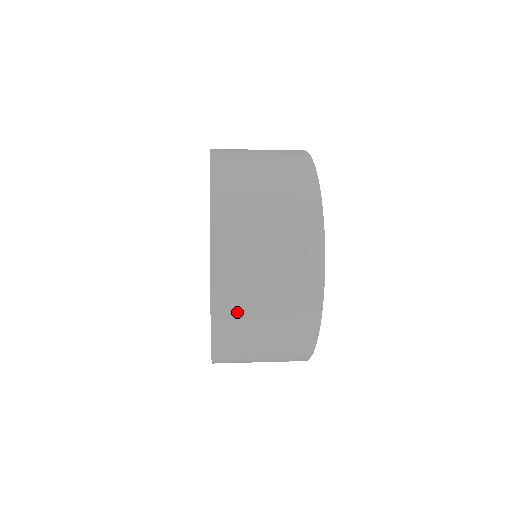
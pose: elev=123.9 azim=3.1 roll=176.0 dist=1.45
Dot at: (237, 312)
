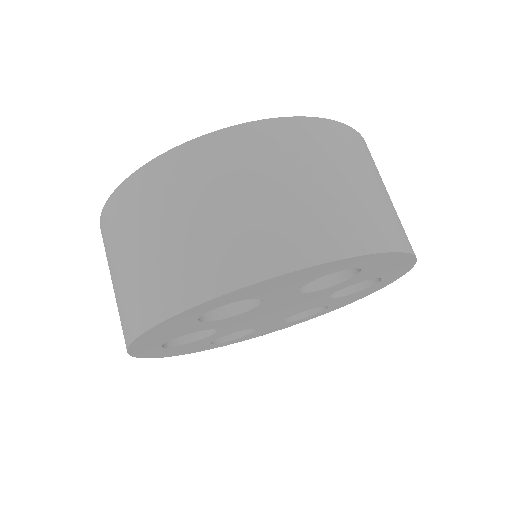
Dot at: (162, 191)
